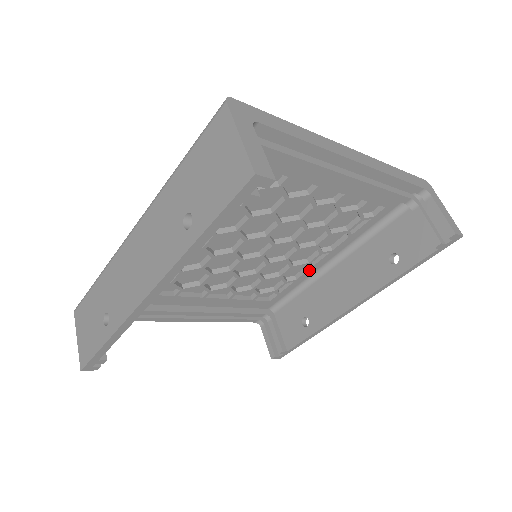
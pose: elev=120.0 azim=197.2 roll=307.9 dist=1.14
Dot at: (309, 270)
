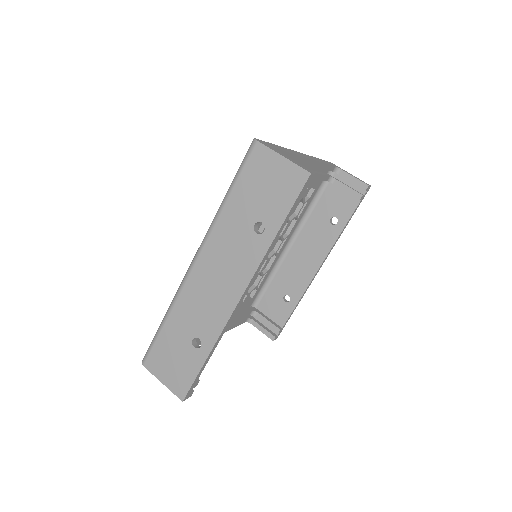
Dot at: (275, 259)
